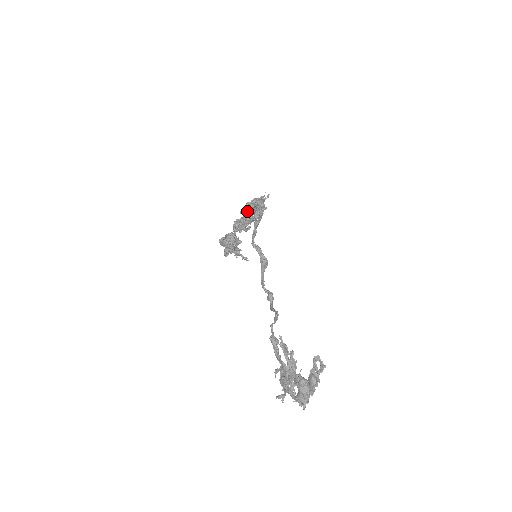
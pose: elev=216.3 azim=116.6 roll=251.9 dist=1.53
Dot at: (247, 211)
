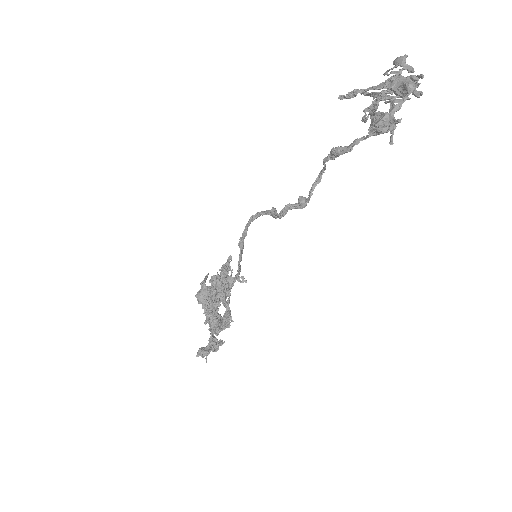
Dot at: occluded
